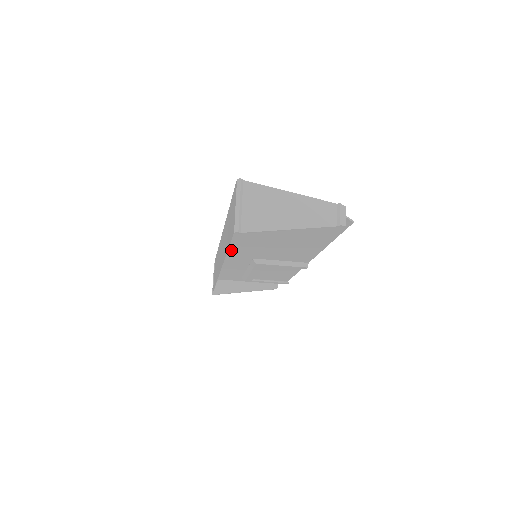
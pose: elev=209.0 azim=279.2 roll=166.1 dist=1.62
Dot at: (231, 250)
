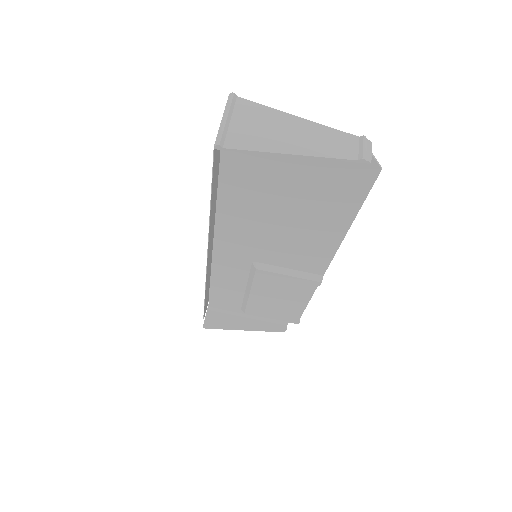
Dot at: (224, 239)
